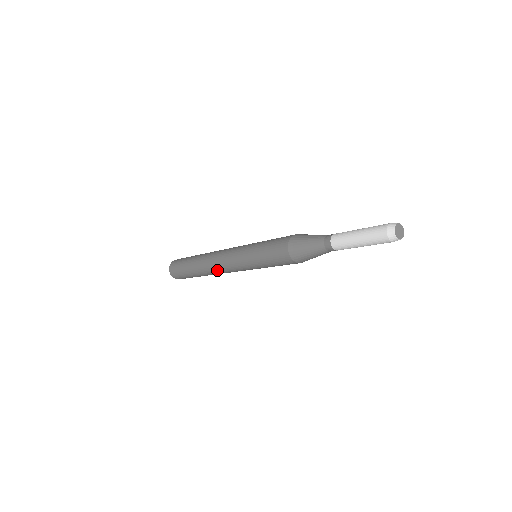
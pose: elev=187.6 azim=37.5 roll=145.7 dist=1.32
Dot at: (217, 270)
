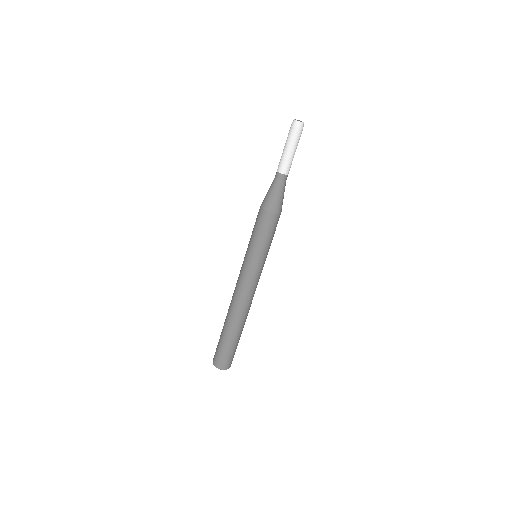
Dot at: (234, 296)
